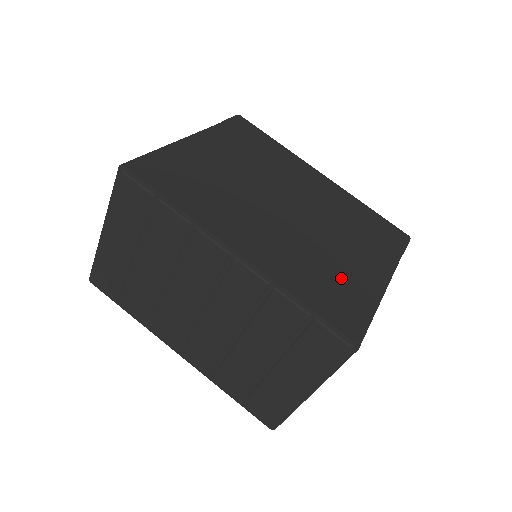
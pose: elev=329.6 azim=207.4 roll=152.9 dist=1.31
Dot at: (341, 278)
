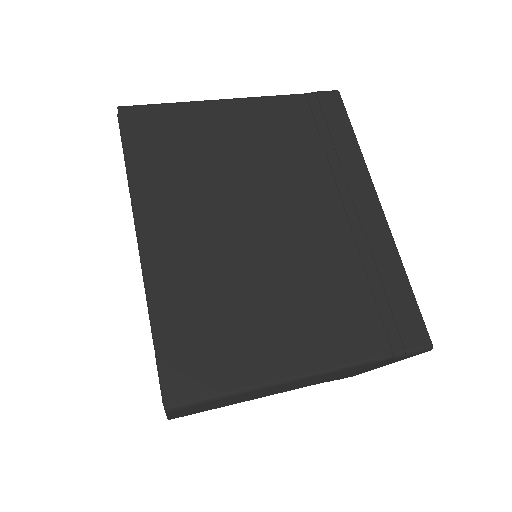
Dot at: (238, 332)
